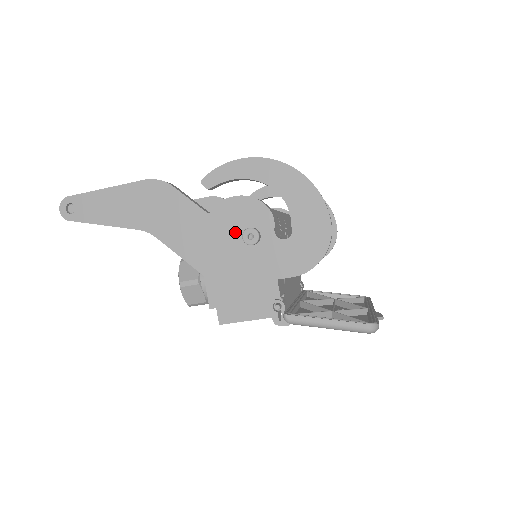
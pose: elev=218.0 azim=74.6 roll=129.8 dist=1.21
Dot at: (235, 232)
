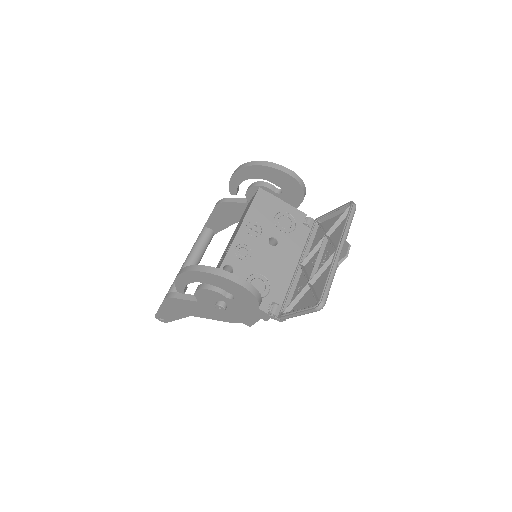
Dot at: occluded
